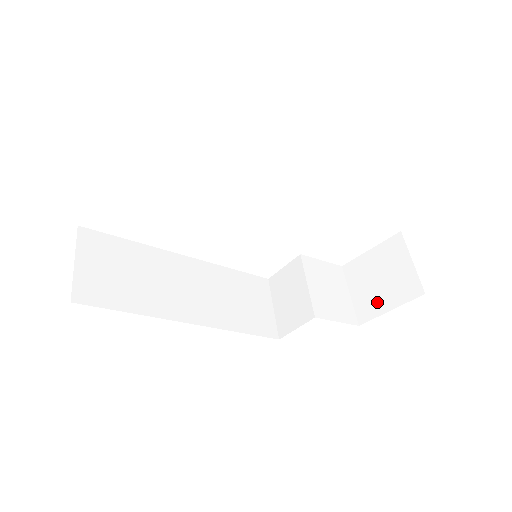
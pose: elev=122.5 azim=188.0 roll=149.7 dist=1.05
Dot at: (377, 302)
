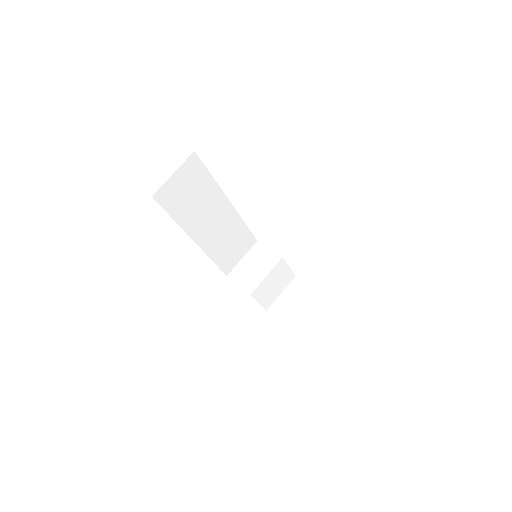
Dot at: (285, 314)
